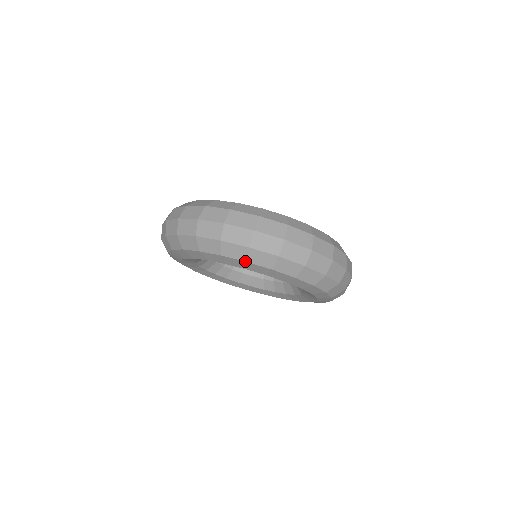
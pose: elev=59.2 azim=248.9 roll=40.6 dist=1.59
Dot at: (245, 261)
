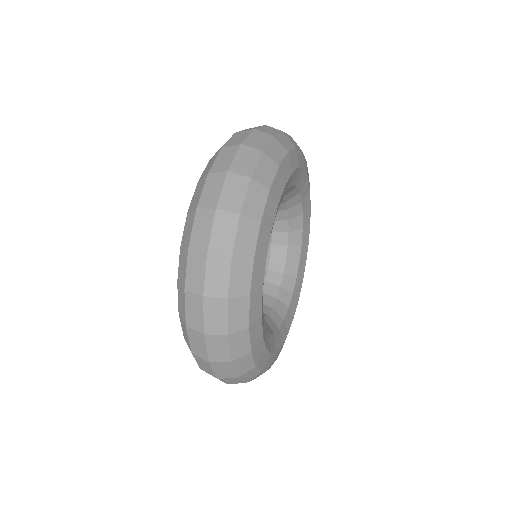
Dot at: (184, 336)
